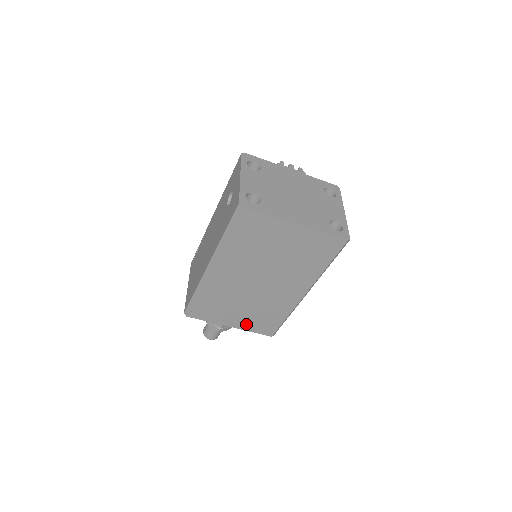
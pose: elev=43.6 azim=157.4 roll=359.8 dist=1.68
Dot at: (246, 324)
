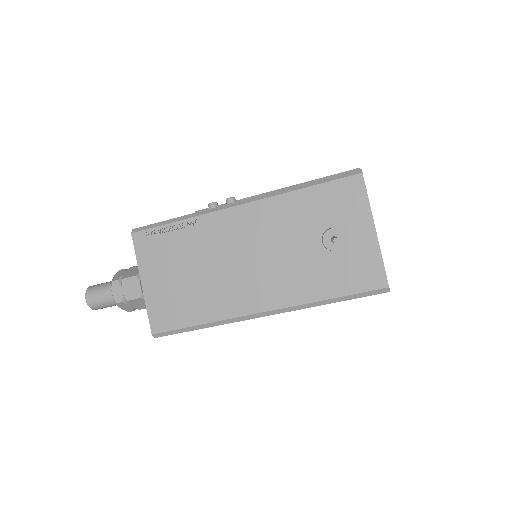
Dot at: occluded
